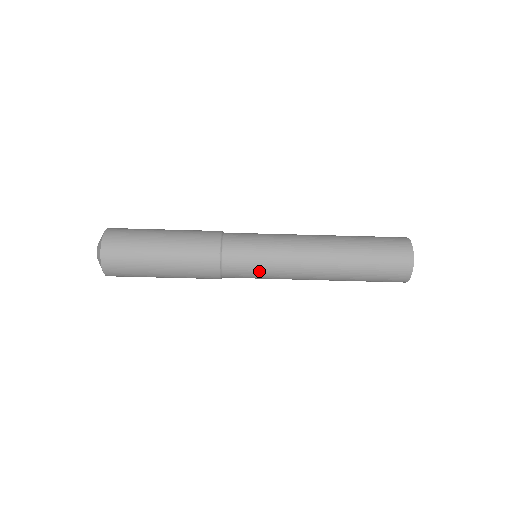
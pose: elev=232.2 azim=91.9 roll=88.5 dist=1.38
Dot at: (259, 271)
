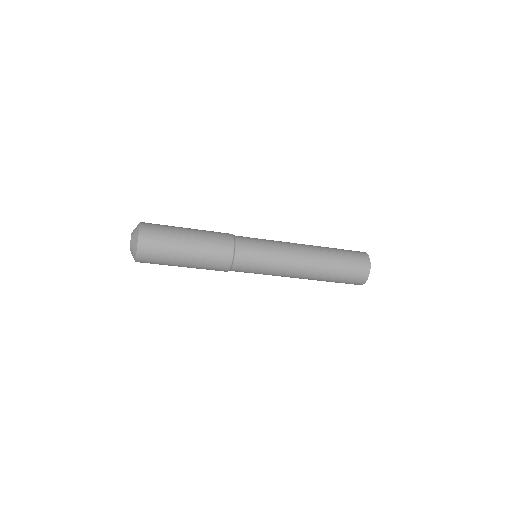
Dot at: (261, 266)
